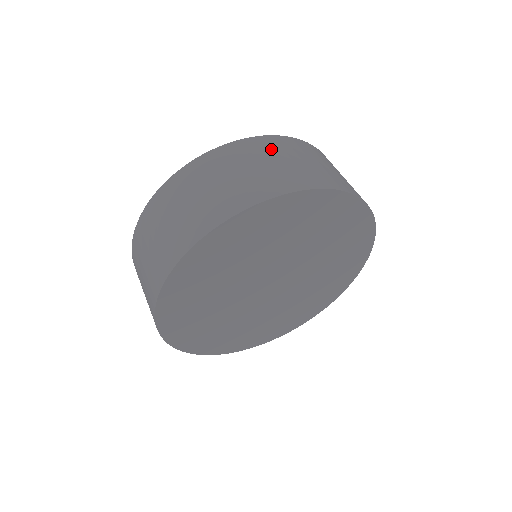
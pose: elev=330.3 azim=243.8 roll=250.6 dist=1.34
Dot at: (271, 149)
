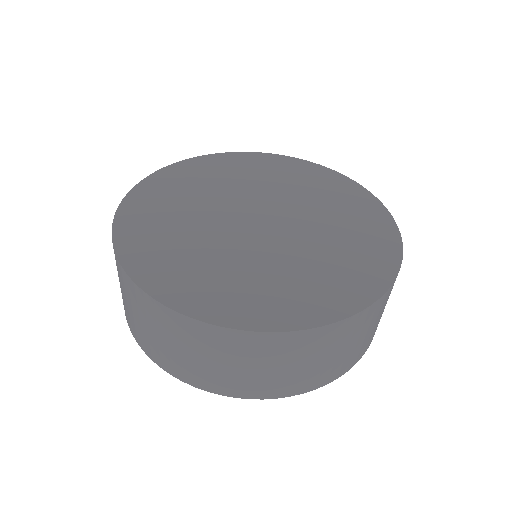
Dot at: (236, 351)
